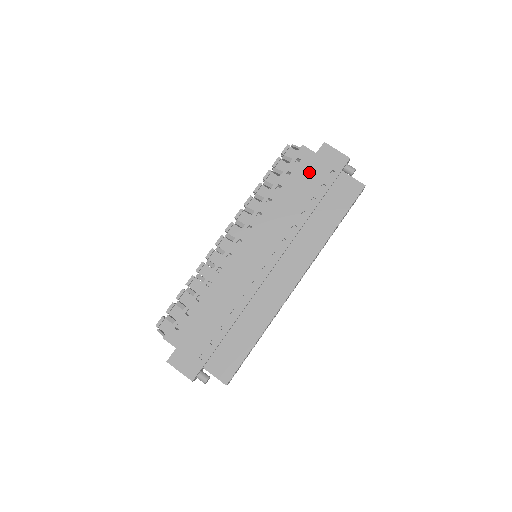
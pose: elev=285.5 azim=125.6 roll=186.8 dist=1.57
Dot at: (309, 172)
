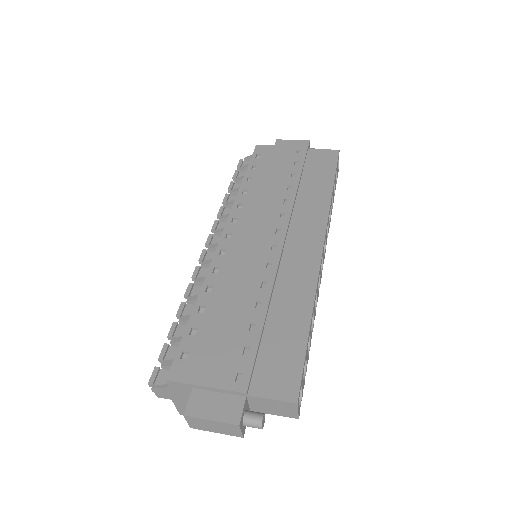
Dot at: (275, 159)
